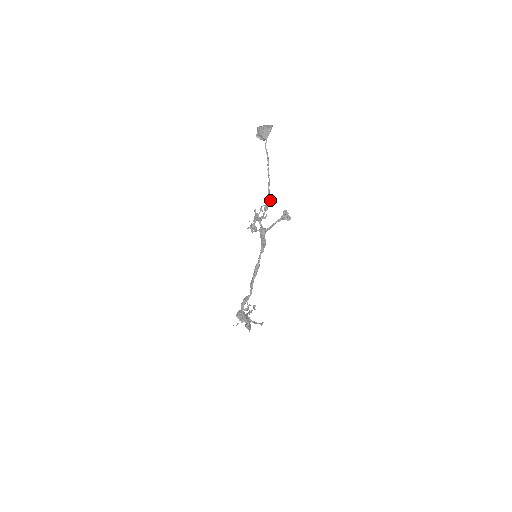
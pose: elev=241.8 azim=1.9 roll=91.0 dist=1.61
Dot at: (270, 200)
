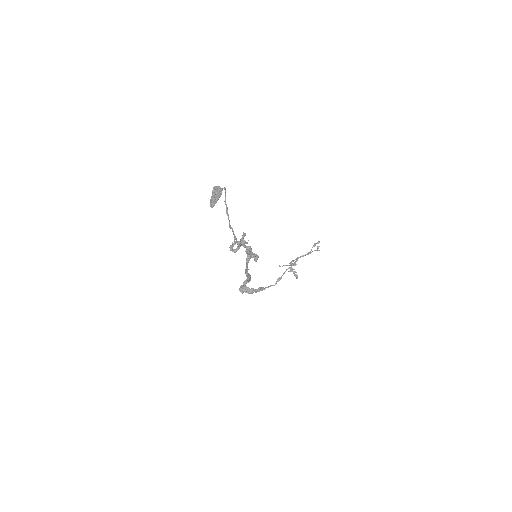
Dot at: (240, 240)
